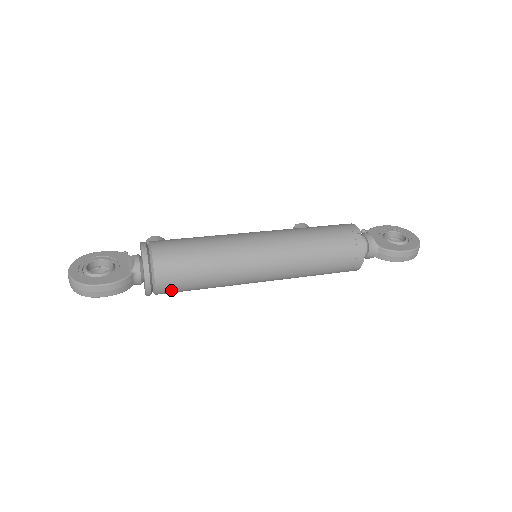
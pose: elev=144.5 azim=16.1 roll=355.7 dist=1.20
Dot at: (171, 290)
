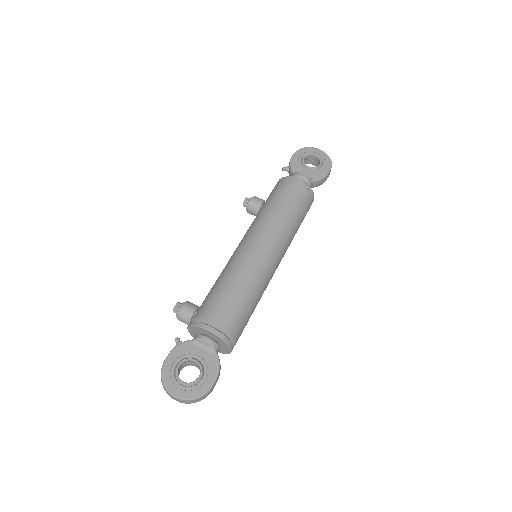
Dot at: occluded
